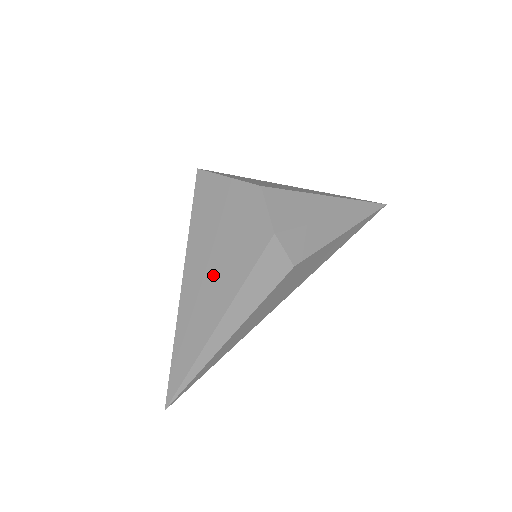
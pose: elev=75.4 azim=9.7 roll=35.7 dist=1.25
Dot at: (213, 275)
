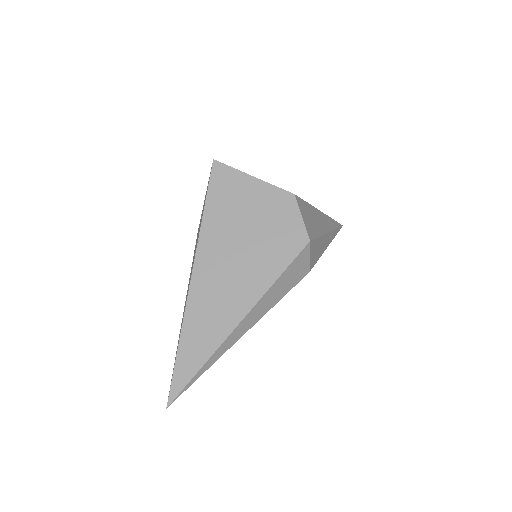
Dot at: (235, 271)
